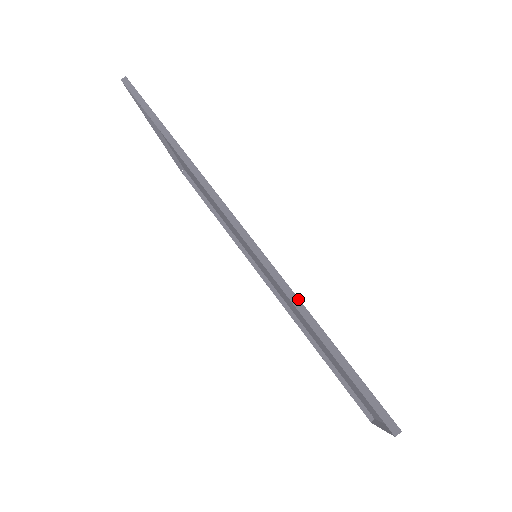
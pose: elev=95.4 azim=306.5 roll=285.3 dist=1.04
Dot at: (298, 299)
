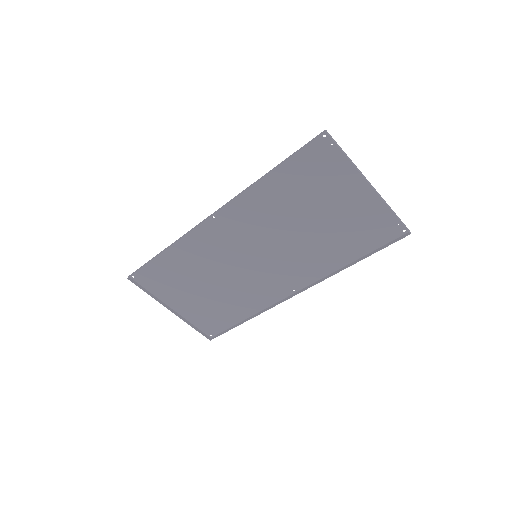
Dot at: (253, 183)
